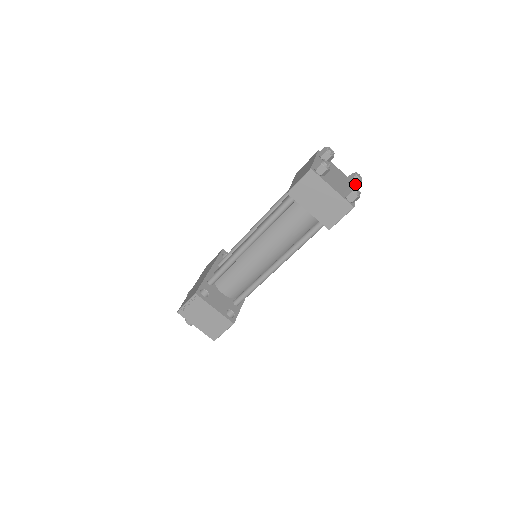
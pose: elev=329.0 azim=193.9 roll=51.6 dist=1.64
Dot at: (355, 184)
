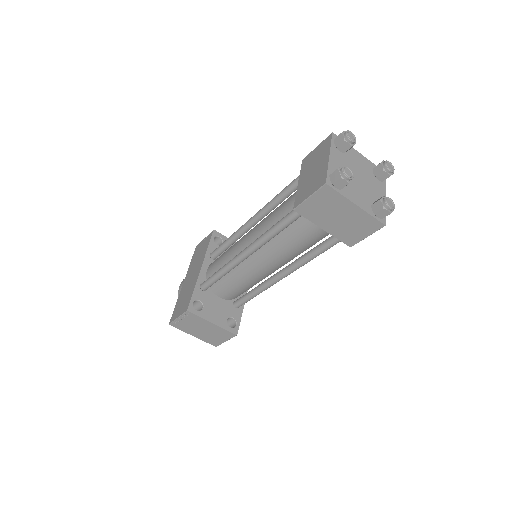
Dot at: (384, 178)
